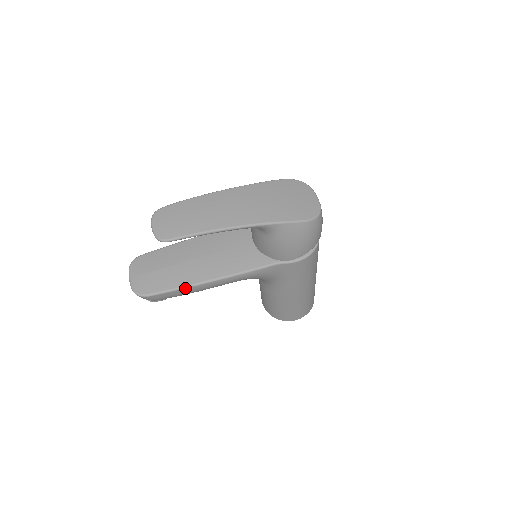
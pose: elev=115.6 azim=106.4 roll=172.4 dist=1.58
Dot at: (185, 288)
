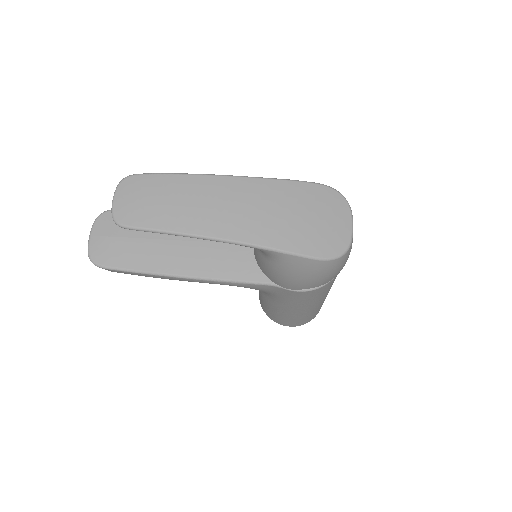
Dot at: (149, 274)
